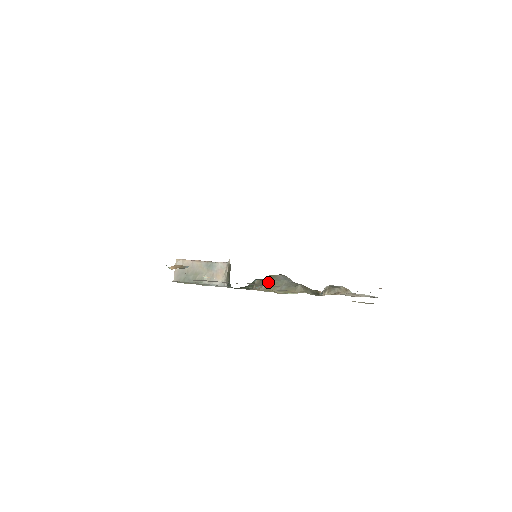
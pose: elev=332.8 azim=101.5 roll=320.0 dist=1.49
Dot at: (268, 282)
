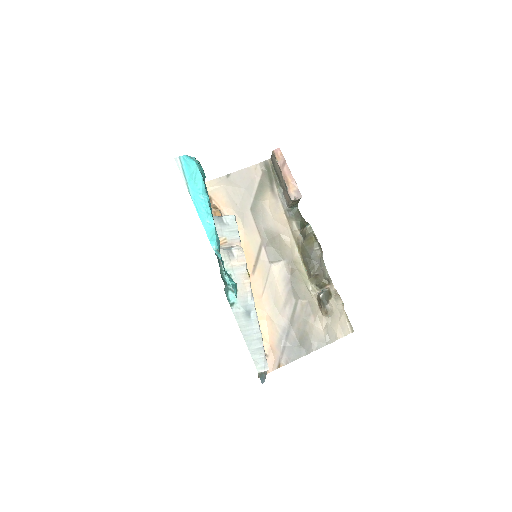
Dot at: (303, 243)
